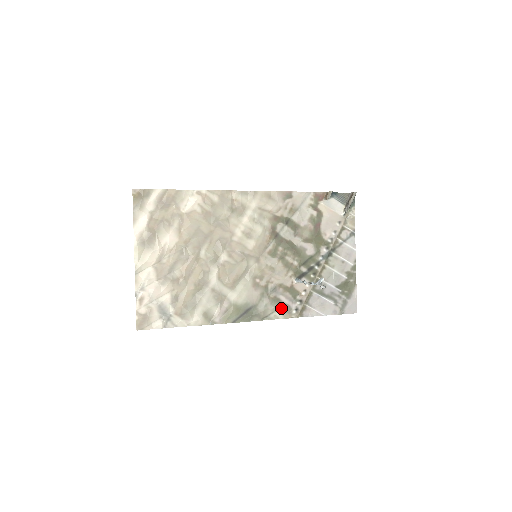
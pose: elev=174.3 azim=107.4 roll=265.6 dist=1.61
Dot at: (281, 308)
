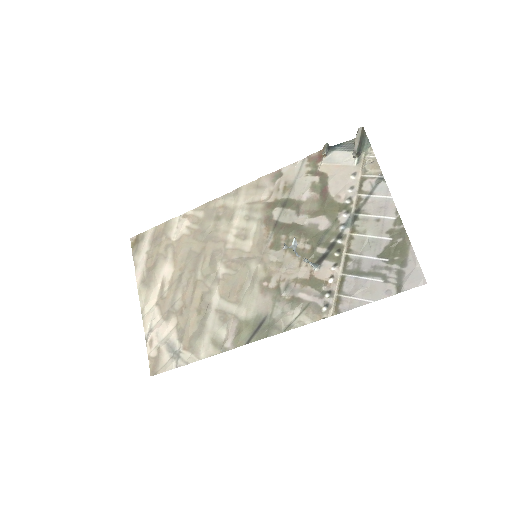
Dot at: (305, 309)
